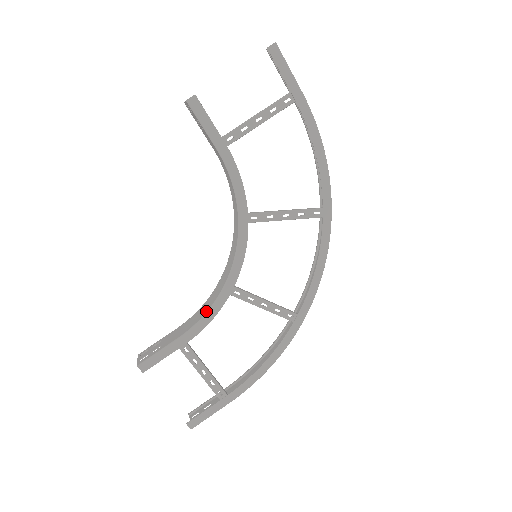
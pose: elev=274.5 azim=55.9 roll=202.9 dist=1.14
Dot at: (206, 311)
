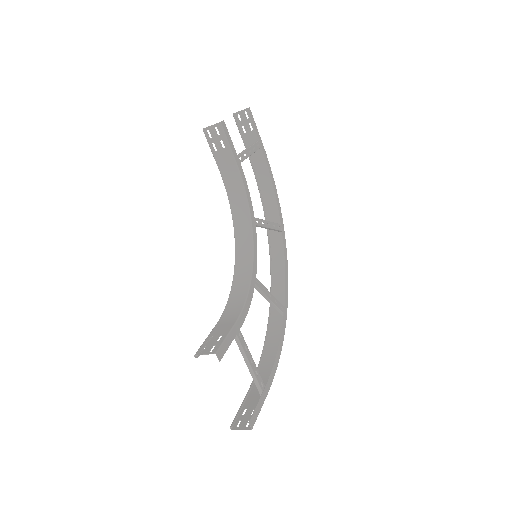
Dot at: (245, 298)
